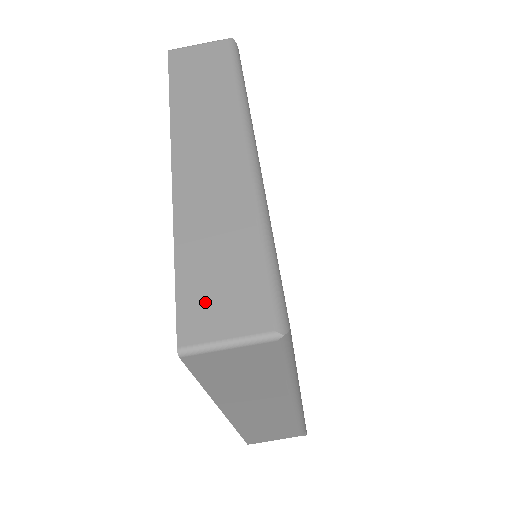
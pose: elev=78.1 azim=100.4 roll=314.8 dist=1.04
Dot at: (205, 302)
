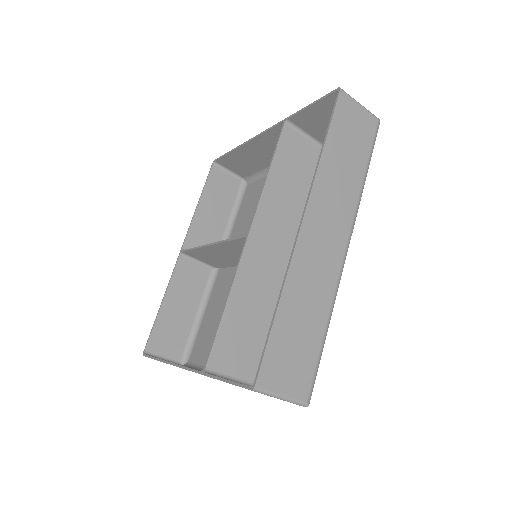
Dot at: (281, 361)
